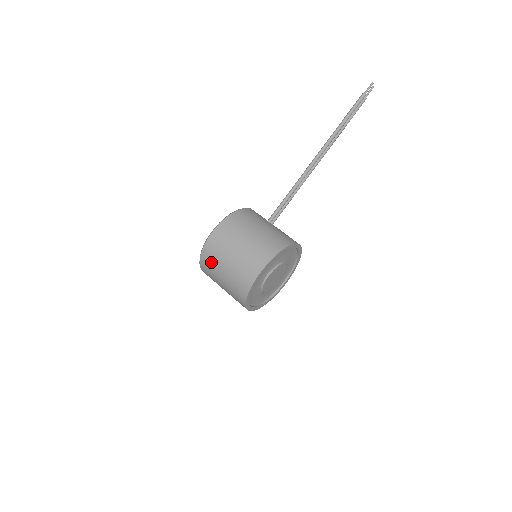
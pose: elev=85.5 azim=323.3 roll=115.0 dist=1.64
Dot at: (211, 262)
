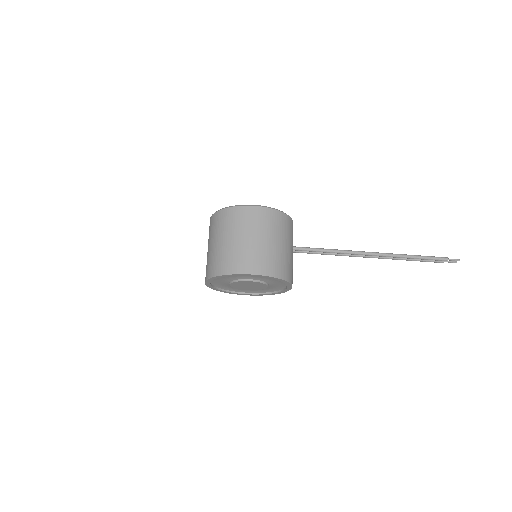
Dot at: (229, 222)
